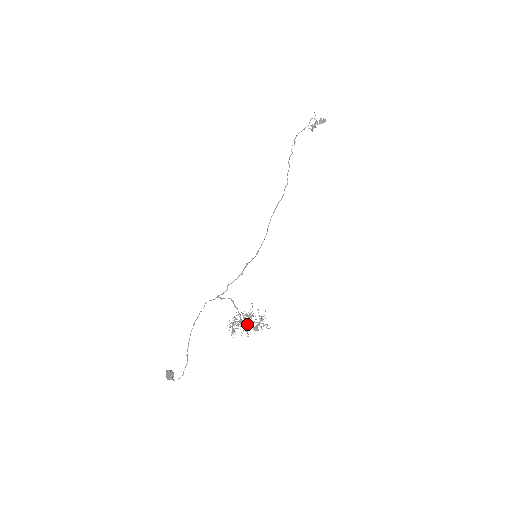
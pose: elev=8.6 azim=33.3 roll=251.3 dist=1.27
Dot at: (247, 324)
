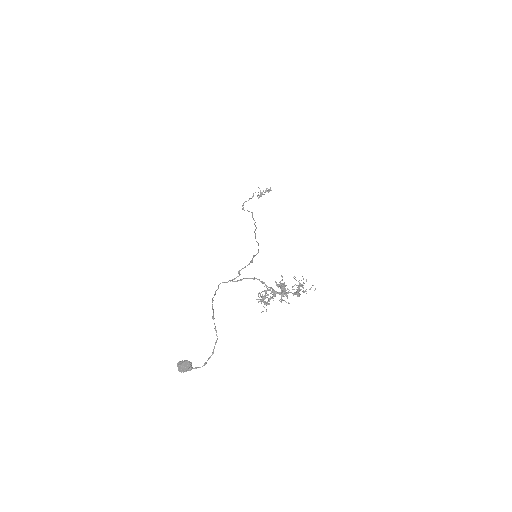
Dot at: (284, 291)
